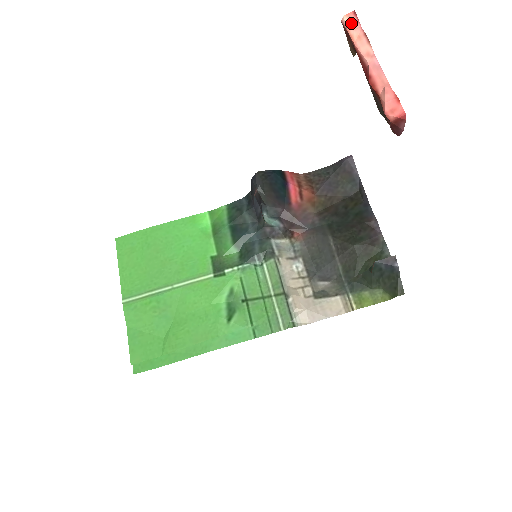
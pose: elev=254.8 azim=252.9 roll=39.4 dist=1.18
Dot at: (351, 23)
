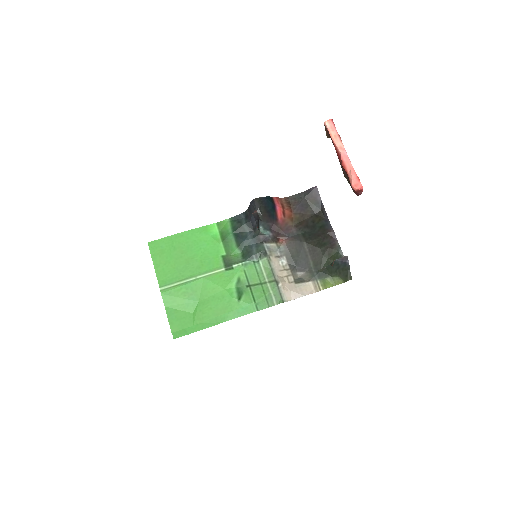
Dot at: (330, 126)
